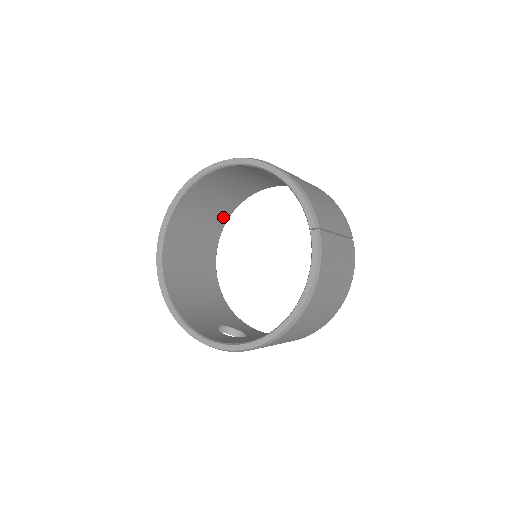
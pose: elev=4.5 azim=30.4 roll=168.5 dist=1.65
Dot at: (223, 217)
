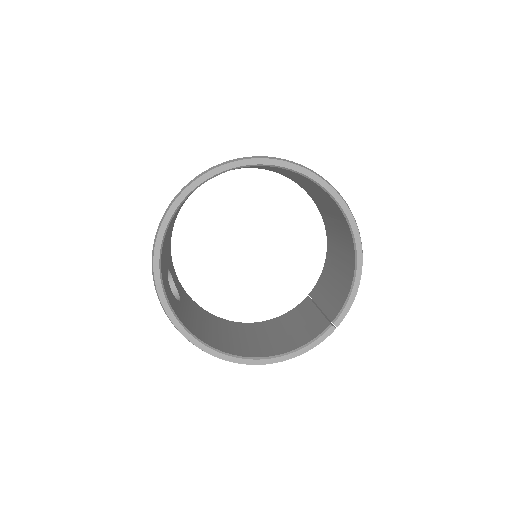
Dot at: occluded
